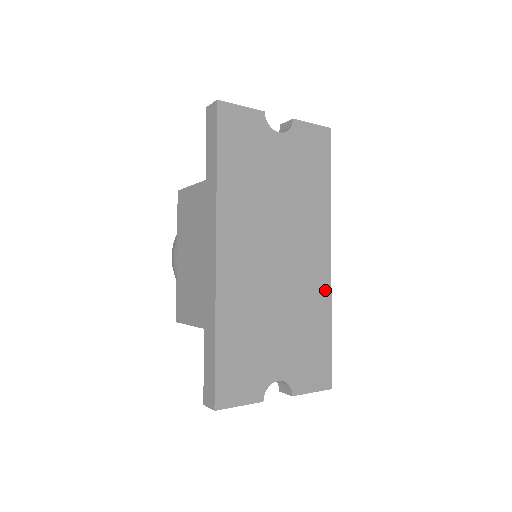
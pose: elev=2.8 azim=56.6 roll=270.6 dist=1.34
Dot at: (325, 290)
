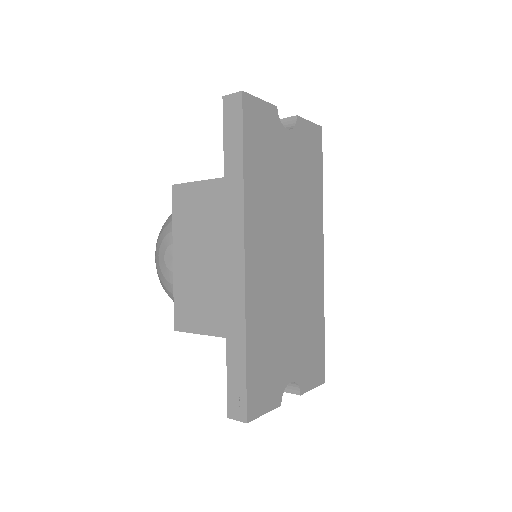
Dot at: (320, 288)
